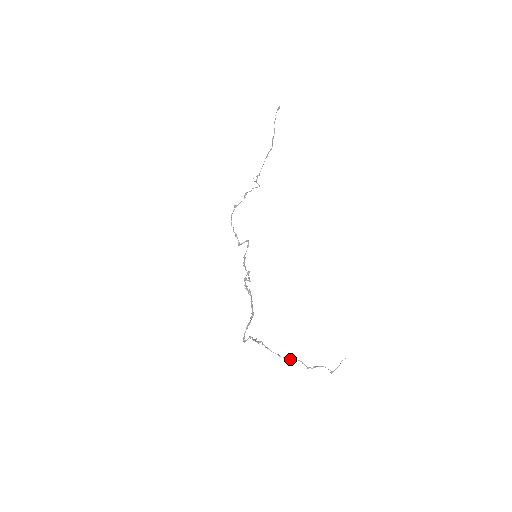
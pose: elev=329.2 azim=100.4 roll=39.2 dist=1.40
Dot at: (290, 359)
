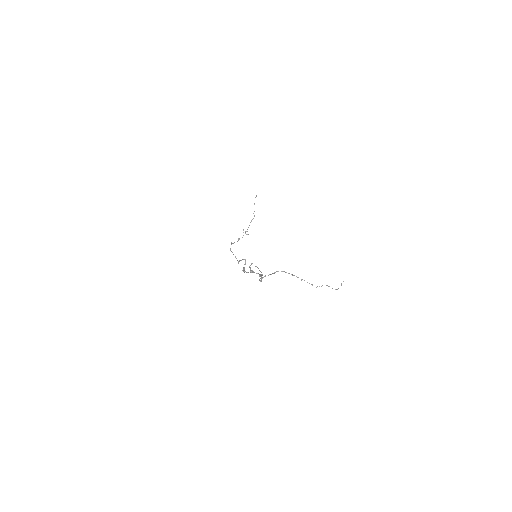
Dot at: (302, 279)
